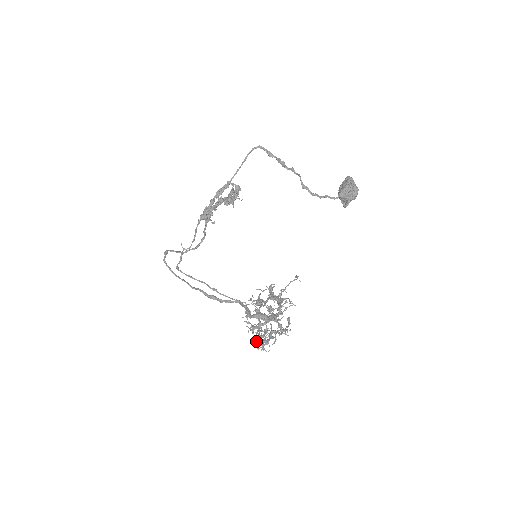
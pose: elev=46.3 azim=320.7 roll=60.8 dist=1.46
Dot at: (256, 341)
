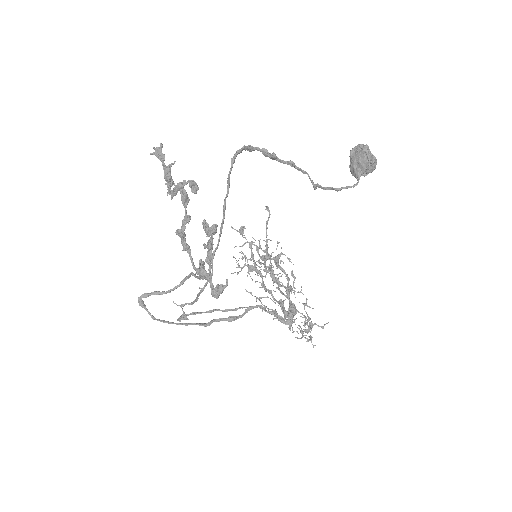
Dot at: (290, 328)
